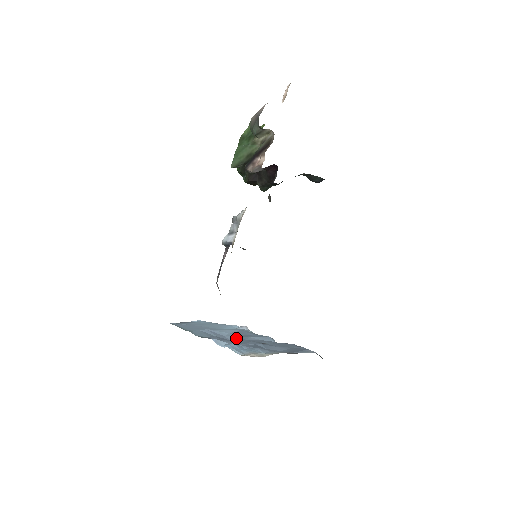
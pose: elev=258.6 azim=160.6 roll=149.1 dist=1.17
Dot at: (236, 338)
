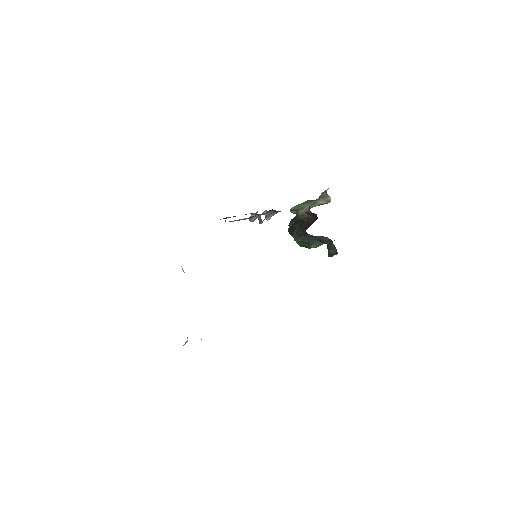
Dot at: occluded
